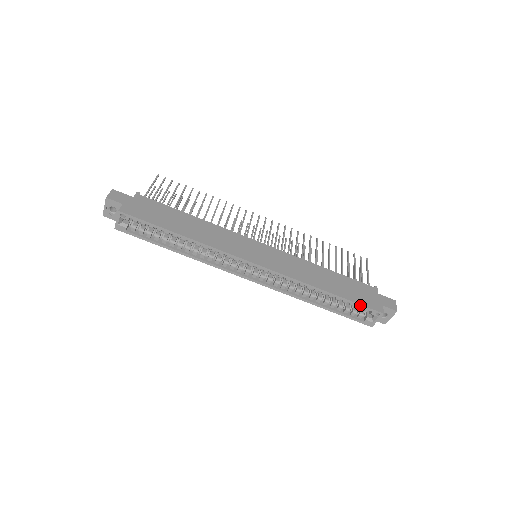
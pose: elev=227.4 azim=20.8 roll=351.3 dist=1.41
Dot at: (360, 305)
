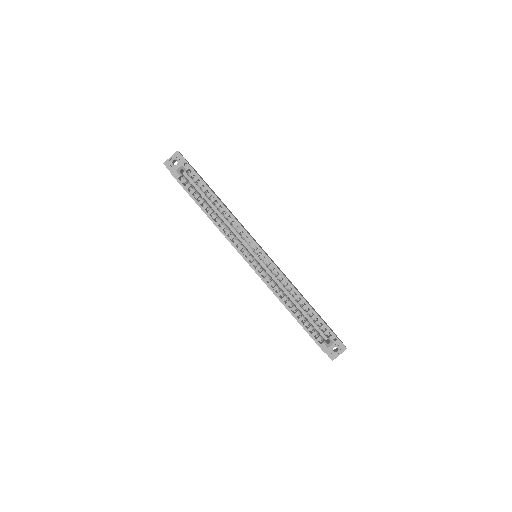
Dot at: (325, 324)
